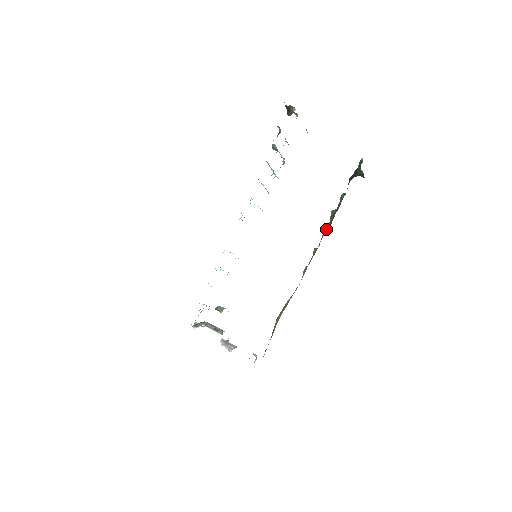
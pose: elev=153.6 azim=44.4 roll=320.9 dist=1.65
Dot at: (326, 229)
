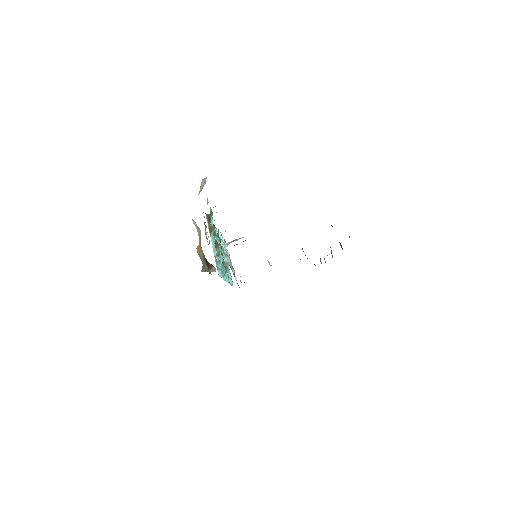
Dot at: occluded
